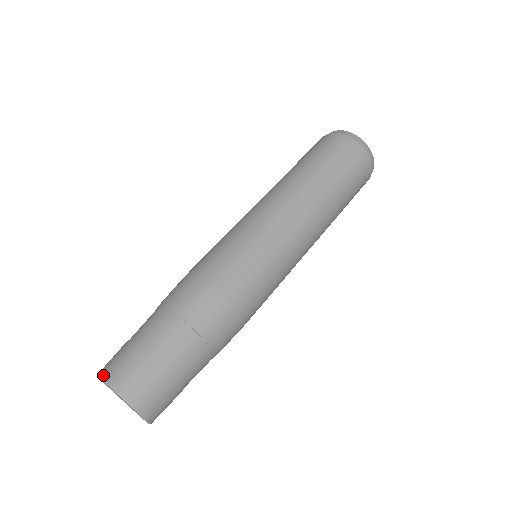
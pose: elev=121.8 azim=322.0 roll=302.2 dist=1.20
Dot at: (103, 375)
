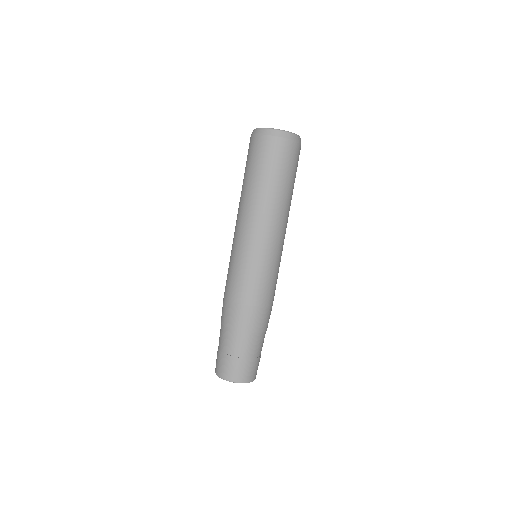
Dot at: (236, 381)
